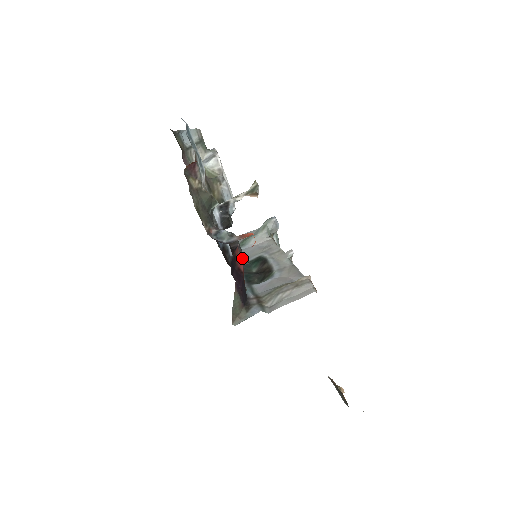
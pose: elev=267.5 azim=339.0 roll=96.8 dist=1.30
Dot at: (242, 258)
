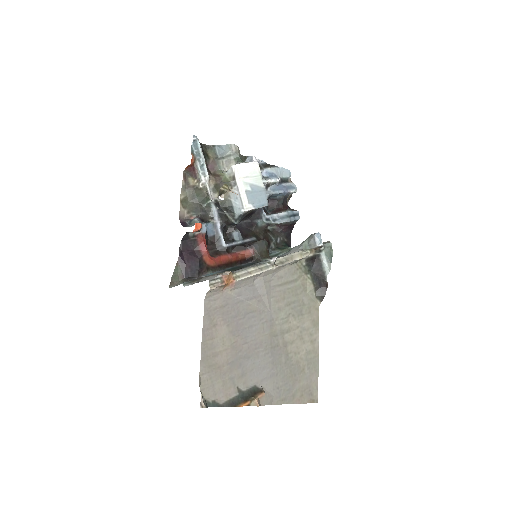
Dot at: (256, 257)
